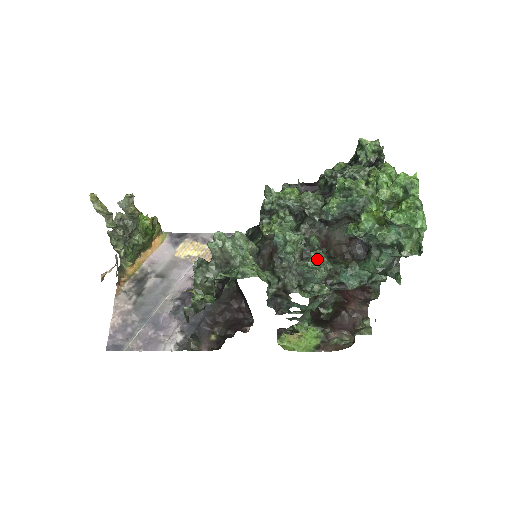
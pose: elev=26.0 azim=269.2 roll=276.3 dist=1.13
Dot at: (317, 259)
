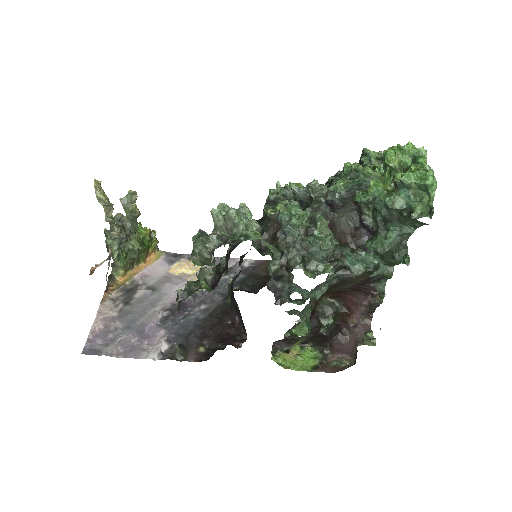
Dot at: (323, 231)
